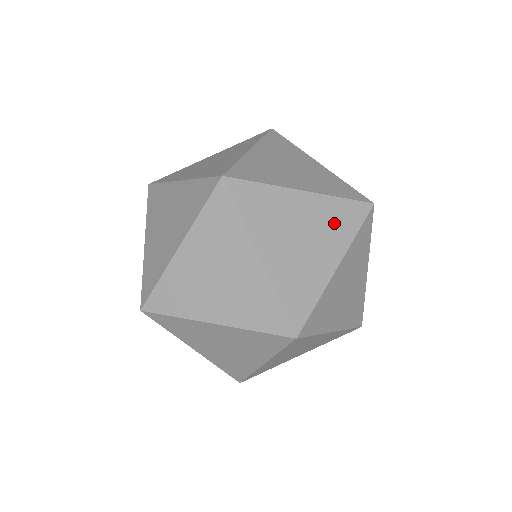
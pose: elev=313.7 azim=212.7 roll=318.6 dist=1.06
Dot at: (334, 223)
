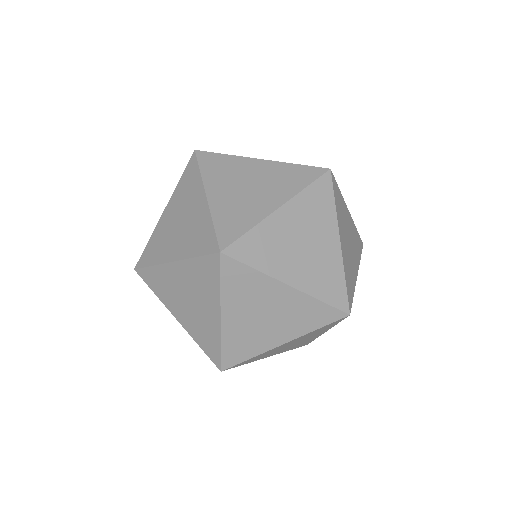
Dot at: (301, 316)
